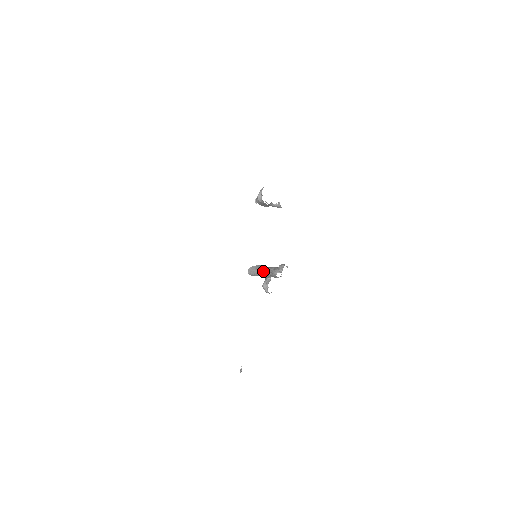
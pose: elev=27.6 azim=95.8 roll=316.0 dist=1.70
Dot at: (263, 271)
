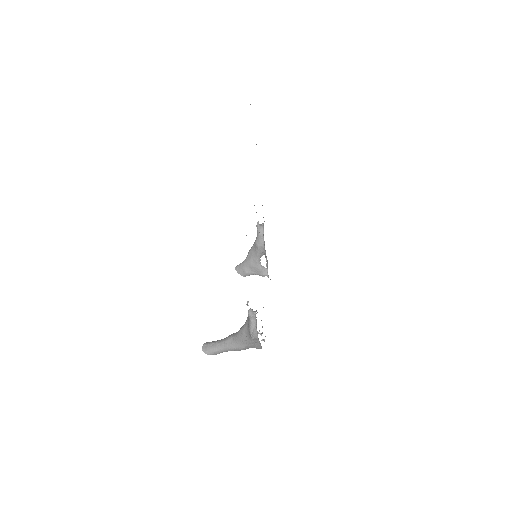
Dot at: (233, 333)
